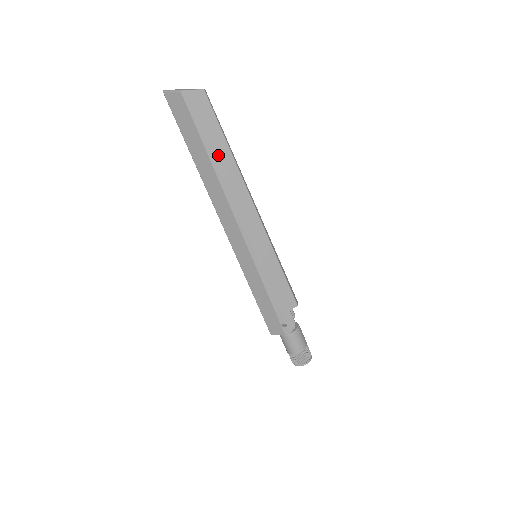
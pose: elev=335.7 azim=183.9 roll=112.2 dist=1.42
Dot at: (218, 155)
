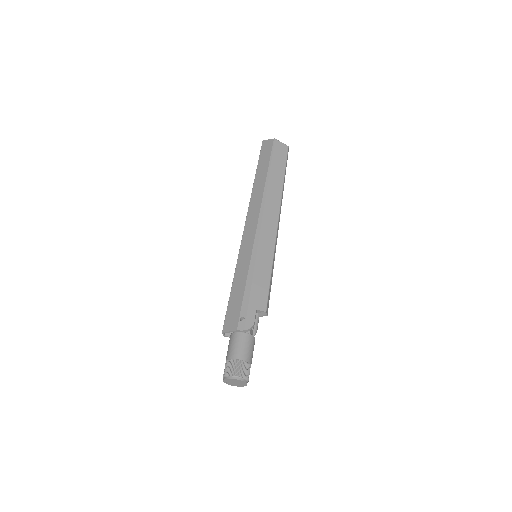
Dot at: (274, 176)
